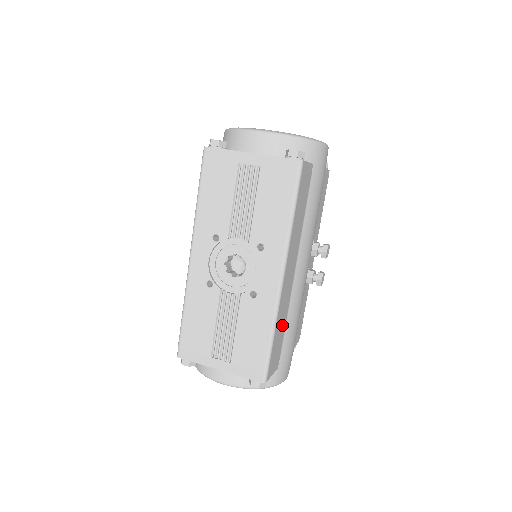
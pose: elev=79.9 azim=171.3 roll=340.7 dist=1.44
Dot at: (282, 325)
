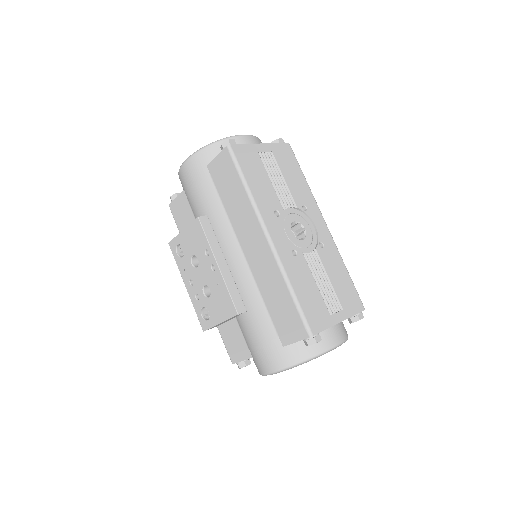
Dot at: occluded
